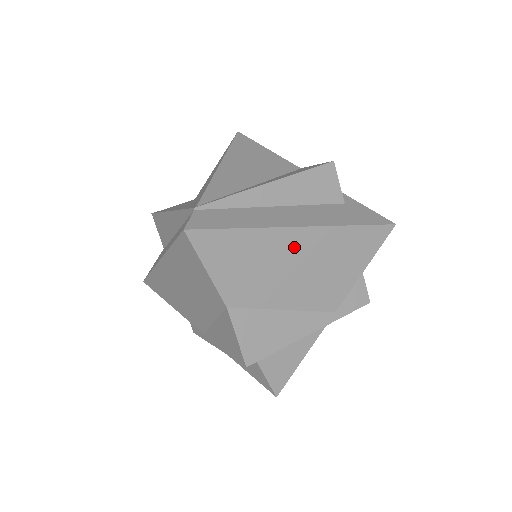
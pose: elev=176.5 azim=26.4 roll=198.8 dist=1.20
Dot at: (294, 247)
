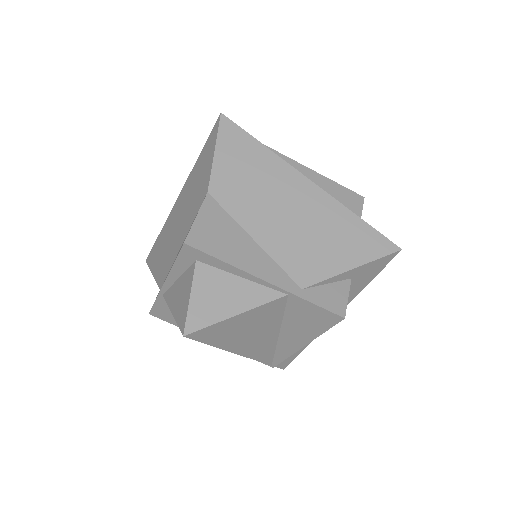
Dot at: (295, 191)
